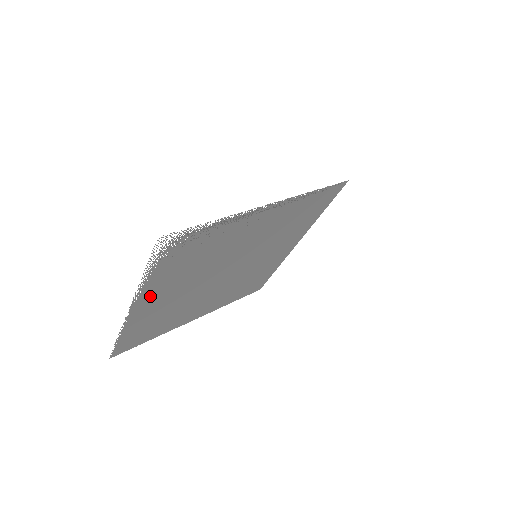
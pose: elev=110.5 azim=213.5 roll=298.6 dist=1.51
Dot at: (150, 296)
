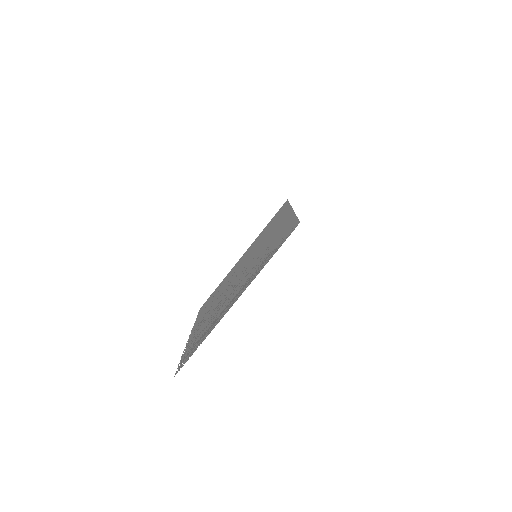
Dot at: (195, 331)
